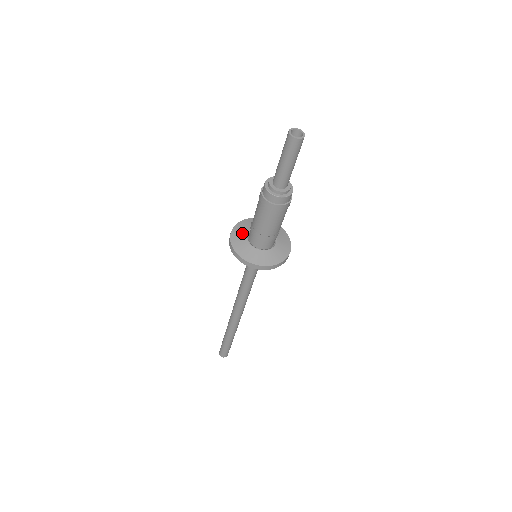
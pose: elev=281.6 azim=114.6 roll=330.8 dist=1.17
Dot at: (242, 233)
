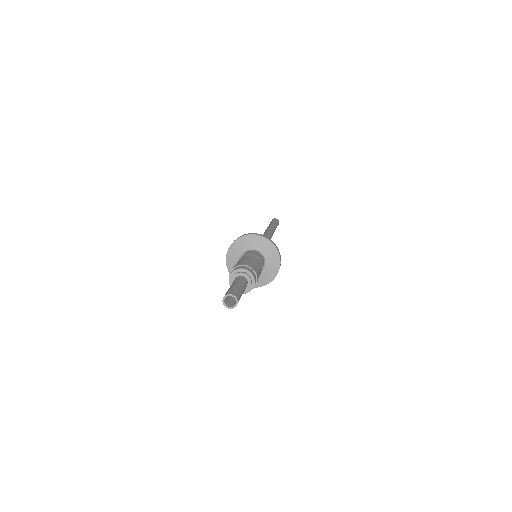
Dot at: occluded
